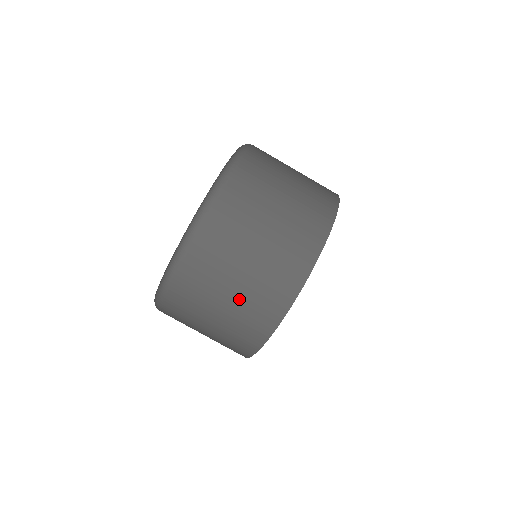
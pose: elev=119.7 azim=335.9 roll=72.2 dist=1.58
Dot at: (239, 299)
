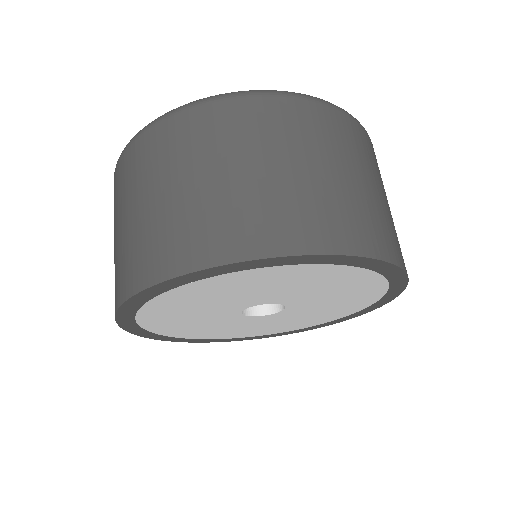
Dot at: (142, 220)
